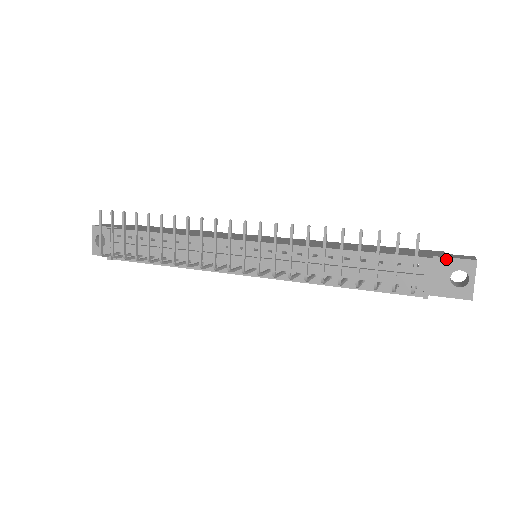
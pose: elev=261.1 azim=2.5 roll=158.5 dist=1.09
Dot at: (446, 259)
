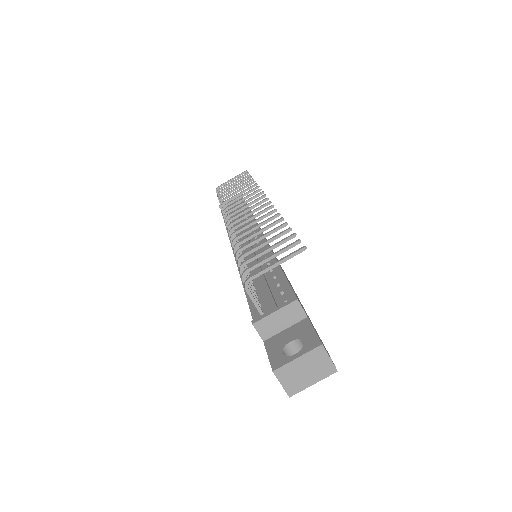
Dot at: (310, 326)
